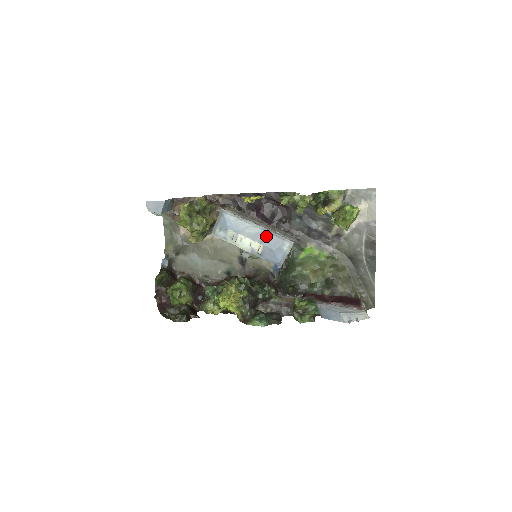
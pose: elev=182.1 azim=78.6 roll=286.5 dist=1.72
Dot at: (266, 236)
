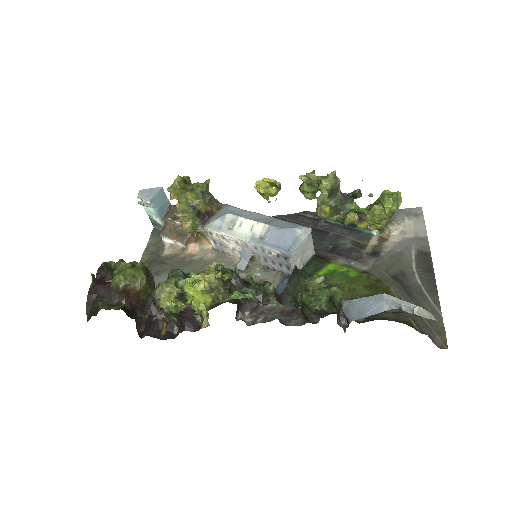
Dot at: (275, 221)
